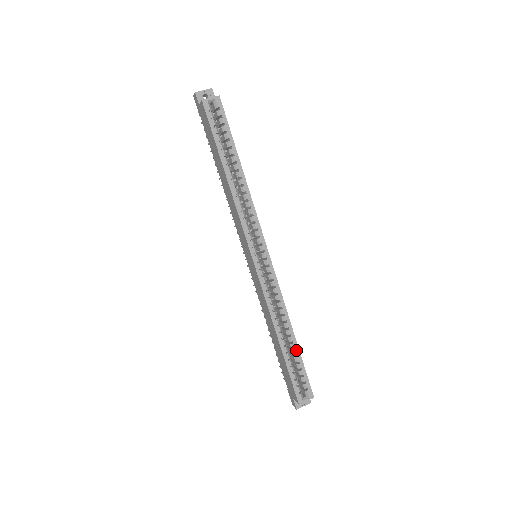
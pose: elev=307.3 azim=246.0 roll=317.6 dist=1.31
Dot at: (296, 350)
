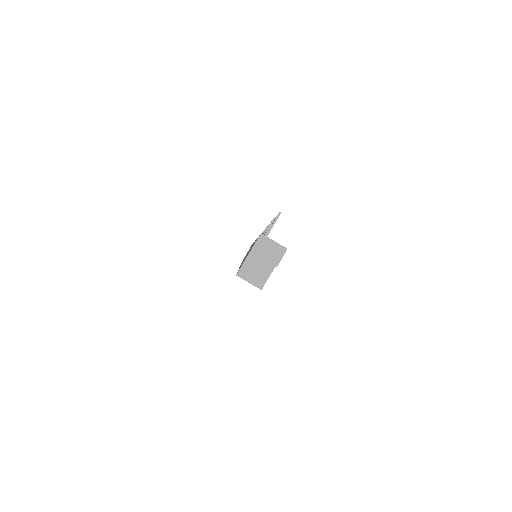
Dot at: occluded
